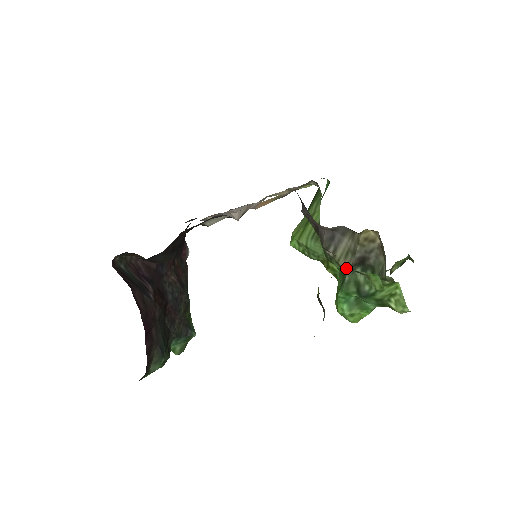
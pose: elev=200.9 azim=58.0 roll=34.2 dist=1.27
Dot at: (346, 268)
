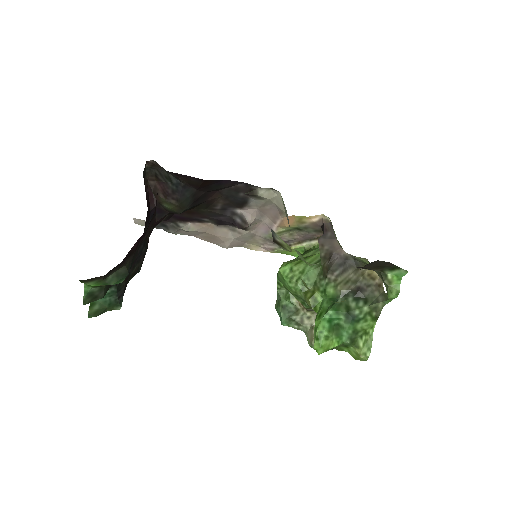
Dot at: (344, 291)
